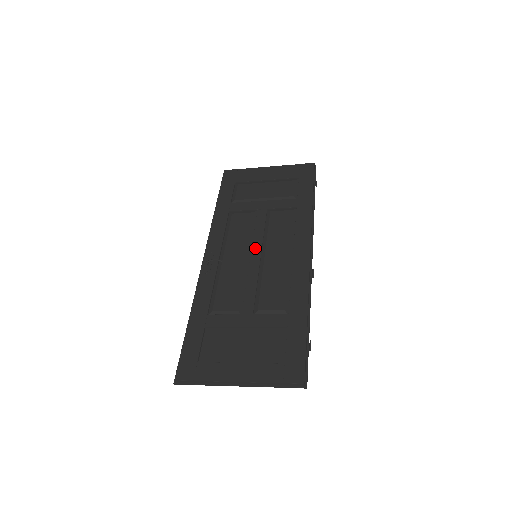
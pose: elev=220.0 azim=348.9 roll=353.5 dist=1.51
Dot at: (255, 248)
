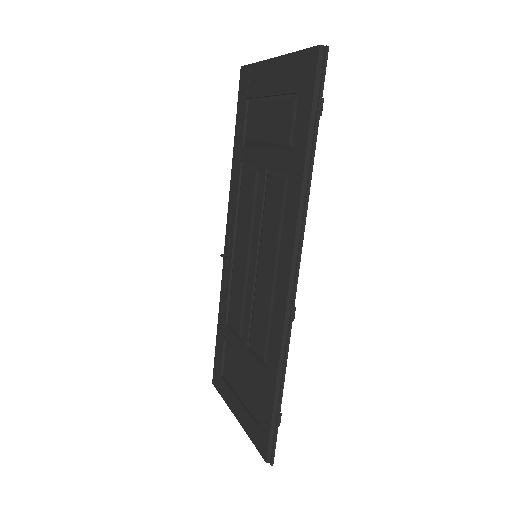
Dot at: (253, 244)
